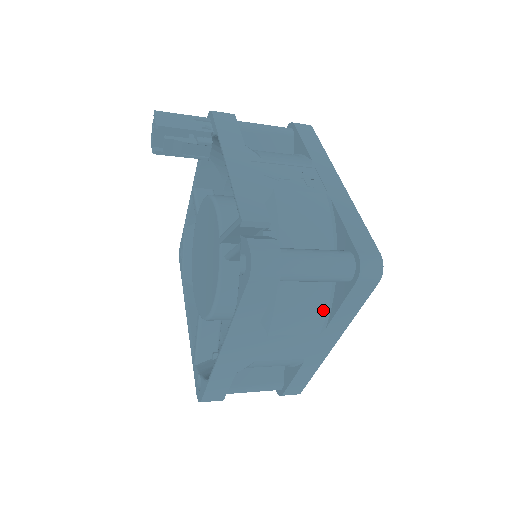
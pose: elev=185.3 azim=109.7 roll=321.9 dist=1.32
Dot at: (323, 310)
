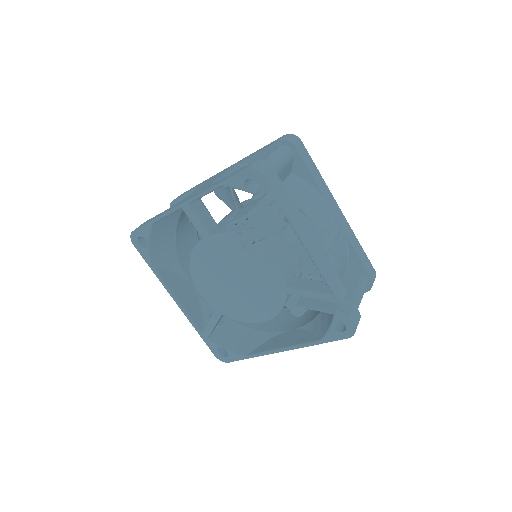
Dot at: occluded
